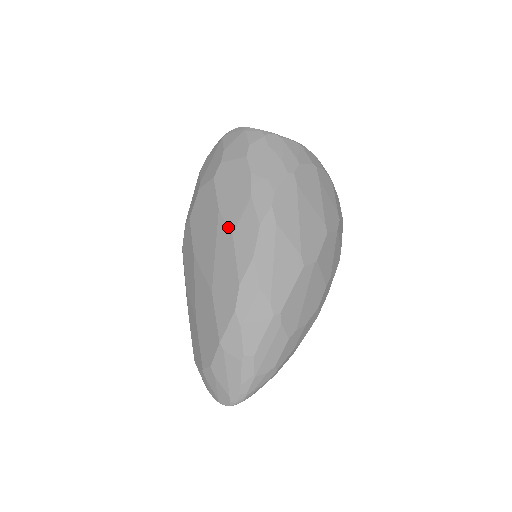
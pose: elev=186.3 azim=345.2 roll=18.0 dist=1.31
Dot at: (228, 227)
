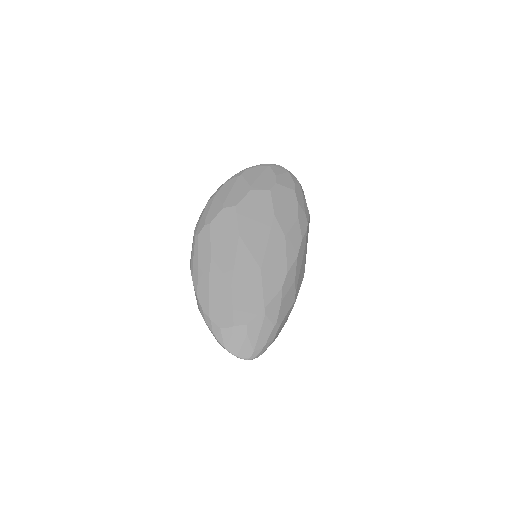
Dot at: (282, 230)
